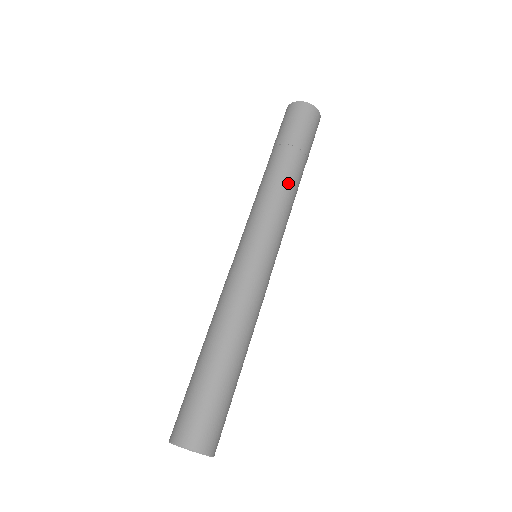
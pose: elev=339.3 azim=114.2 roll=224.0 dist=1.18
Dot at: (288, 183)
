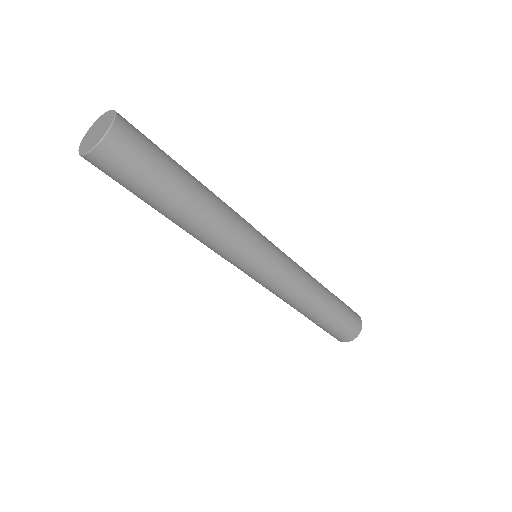
Dot at: occluded
